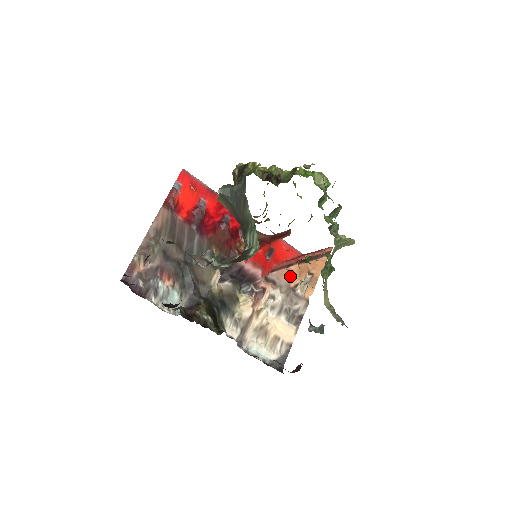
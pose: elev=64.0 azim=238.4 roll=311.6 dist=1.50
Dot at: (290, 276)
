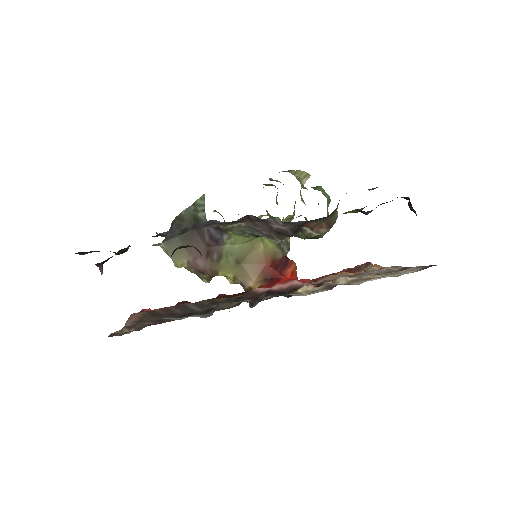
Dot at: occluded
